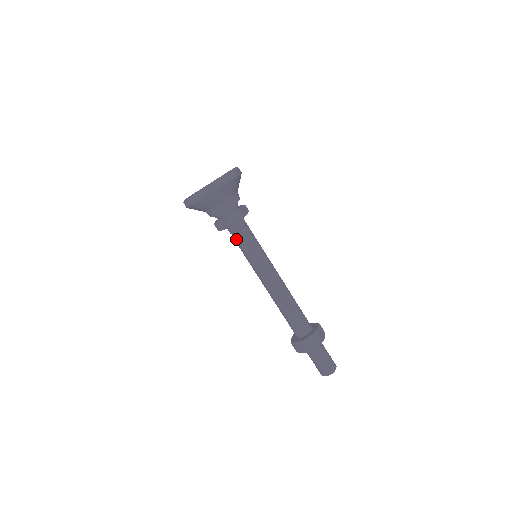
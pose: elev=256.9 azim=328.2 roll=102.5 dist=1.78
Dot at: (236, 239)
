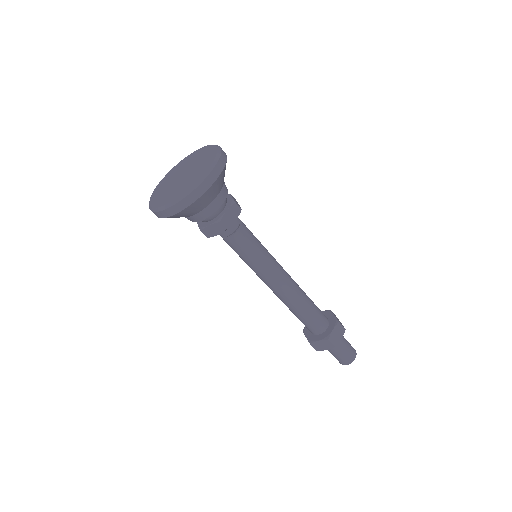
Dot at: (226, 242)
